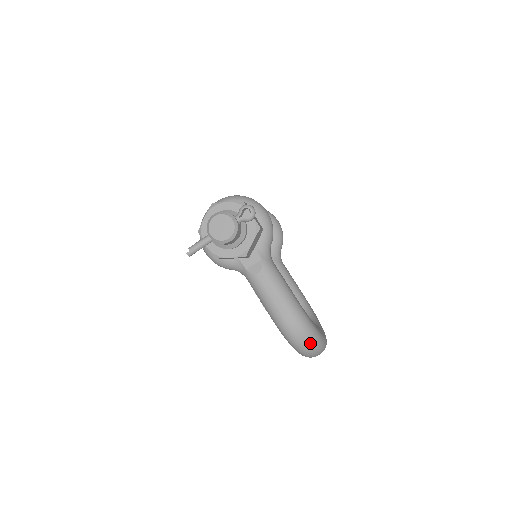
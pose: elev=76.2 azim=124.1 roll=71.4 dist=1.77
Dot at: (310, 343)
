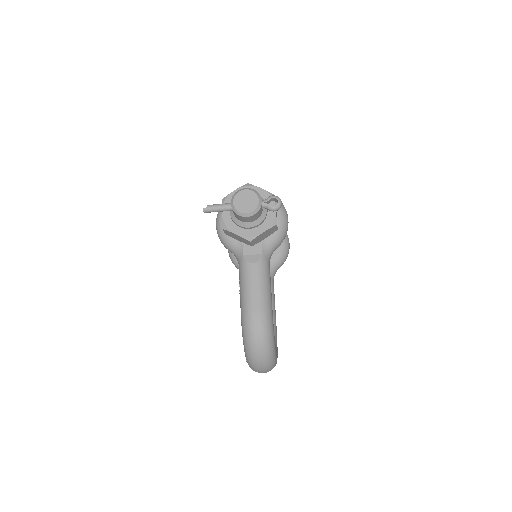
Dot at: (262, 351)
